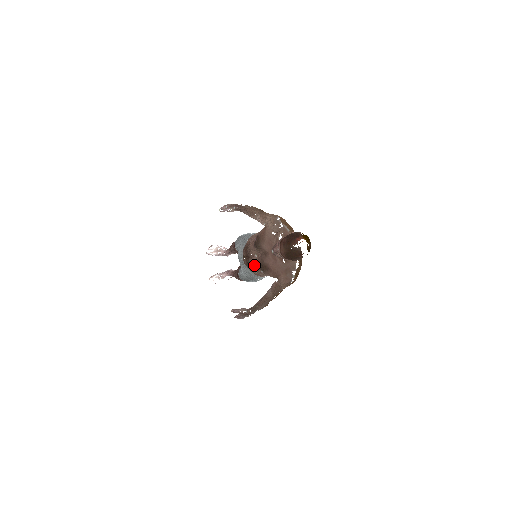
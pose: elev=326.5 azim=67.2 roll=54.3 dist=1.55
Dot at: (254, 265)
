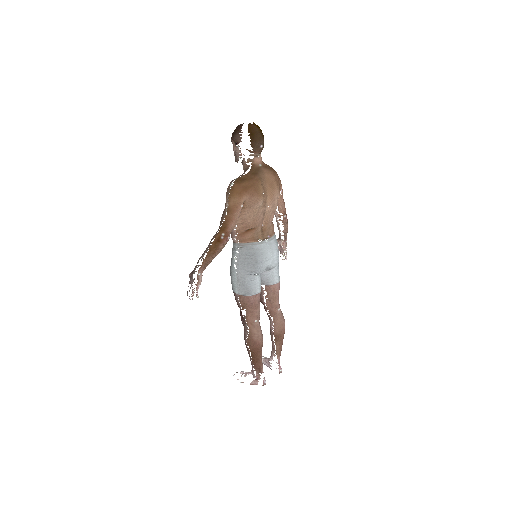
Dot at: occluded
